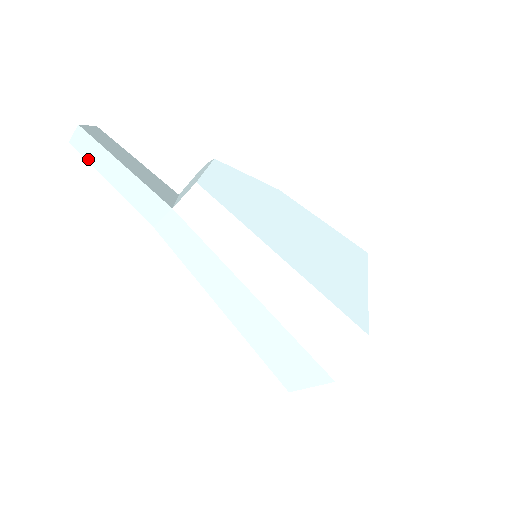
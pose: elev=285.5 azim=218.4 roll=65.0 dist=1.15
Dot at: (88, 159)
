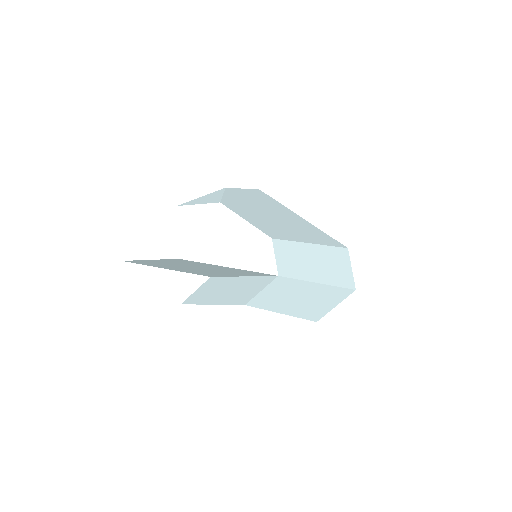
Dot at: (200, 302)
